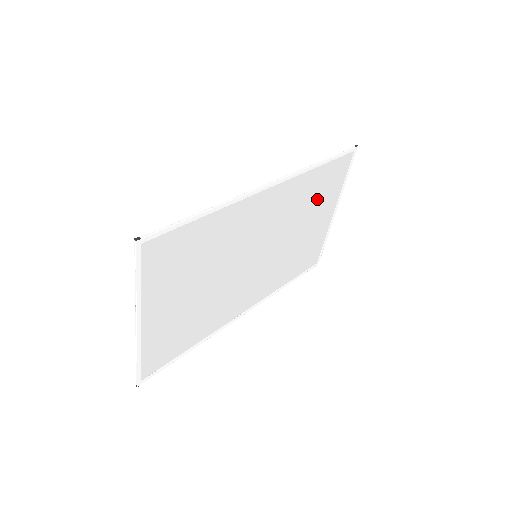
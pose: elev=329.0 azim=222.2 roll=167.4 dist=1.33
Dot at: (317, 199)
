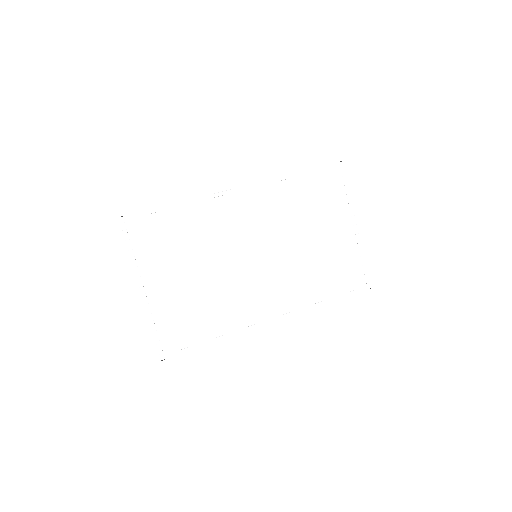
Dot at: (314, 210)
